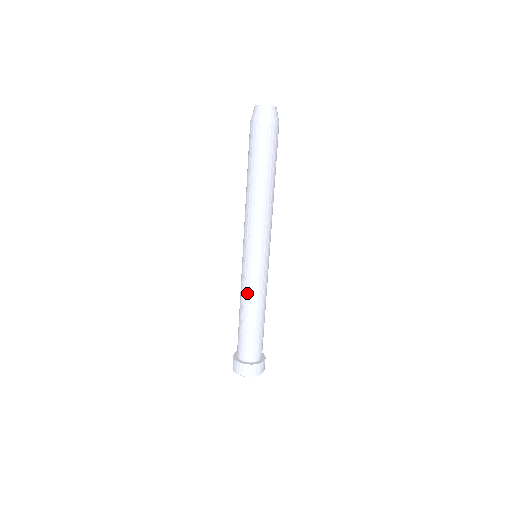
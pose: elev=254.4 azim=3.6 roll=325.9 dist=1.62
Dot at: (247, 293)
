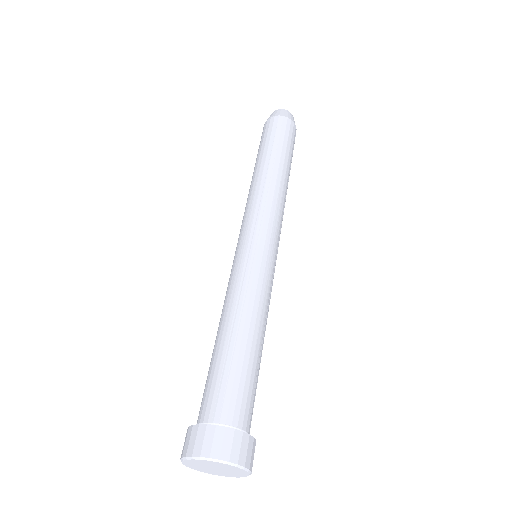
Dot at: (225, 298)
